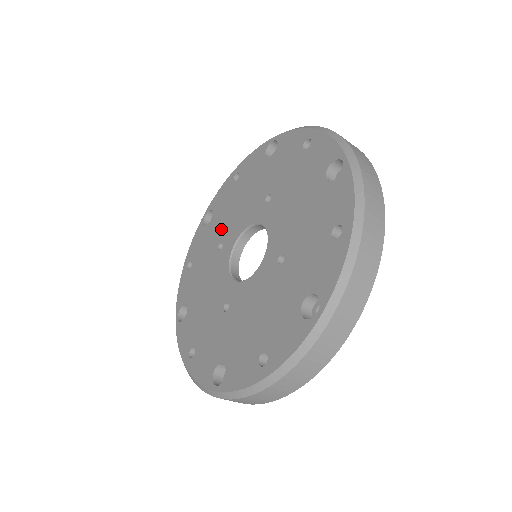
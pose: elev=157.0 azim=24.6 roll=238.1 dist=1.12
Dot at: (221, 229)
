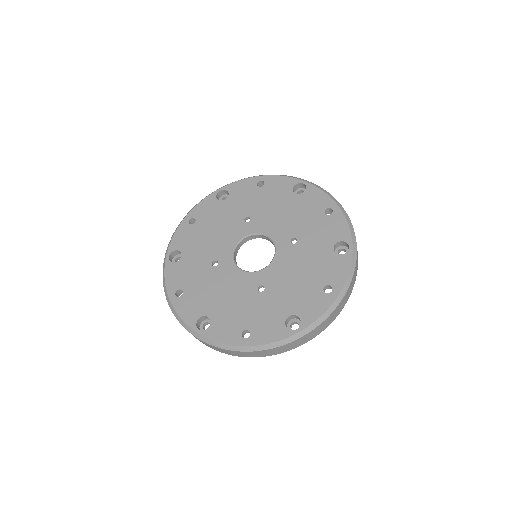
Dot at: (205, 254)
